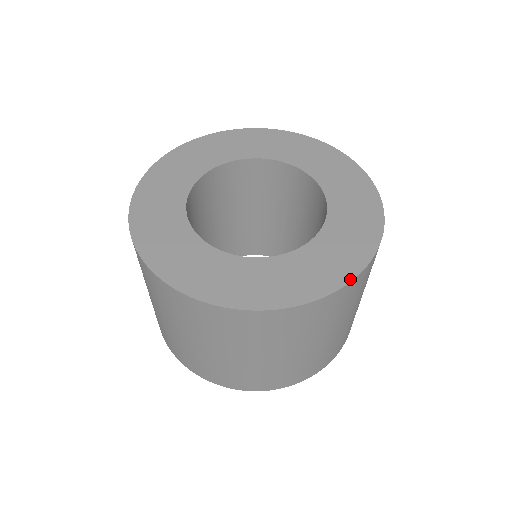
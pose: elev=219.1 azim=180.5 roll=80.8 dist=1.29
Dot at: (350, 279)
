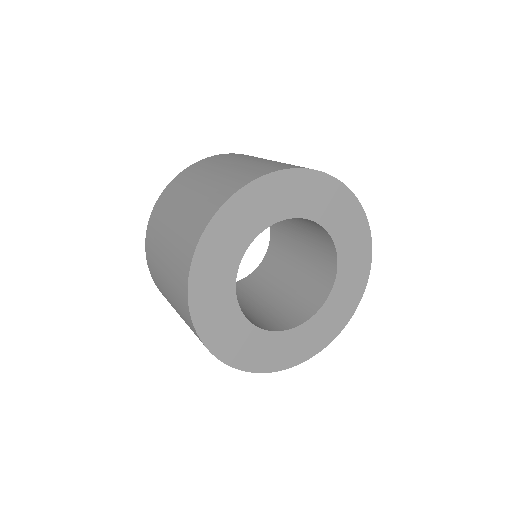
Dot at: (299, 363)
